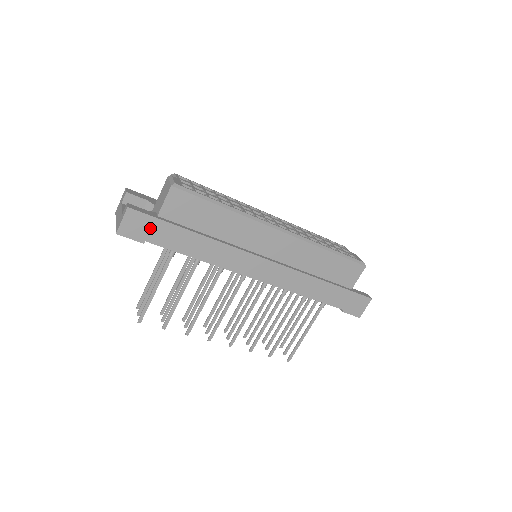
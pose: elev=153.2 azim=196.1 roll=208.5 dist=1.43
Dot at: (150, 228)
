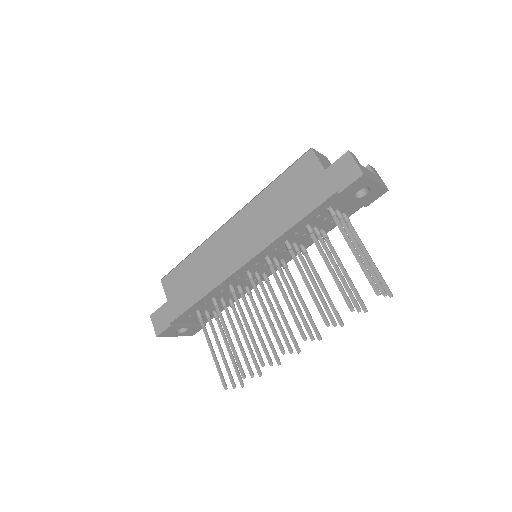
Dot at: (166, 313)
